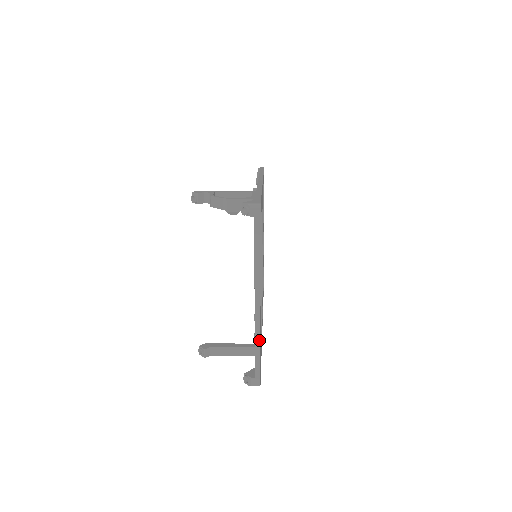
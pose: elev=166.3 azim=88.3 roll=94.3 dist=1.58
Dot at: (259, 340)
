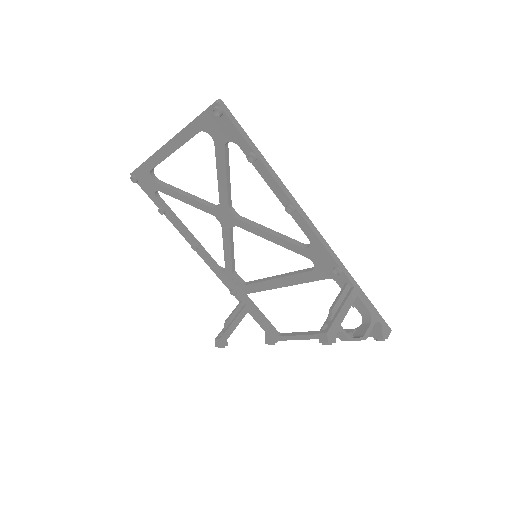
Dot at: occluded
